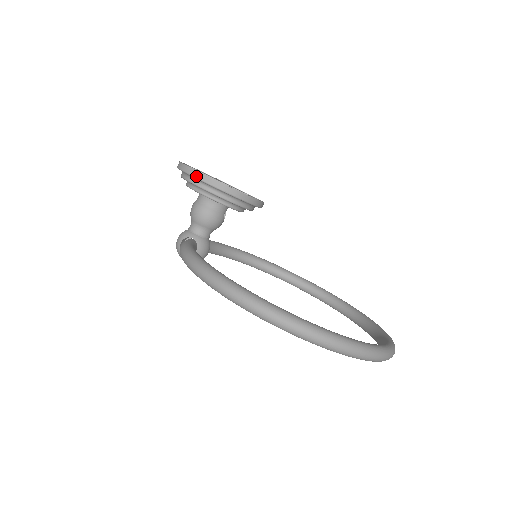
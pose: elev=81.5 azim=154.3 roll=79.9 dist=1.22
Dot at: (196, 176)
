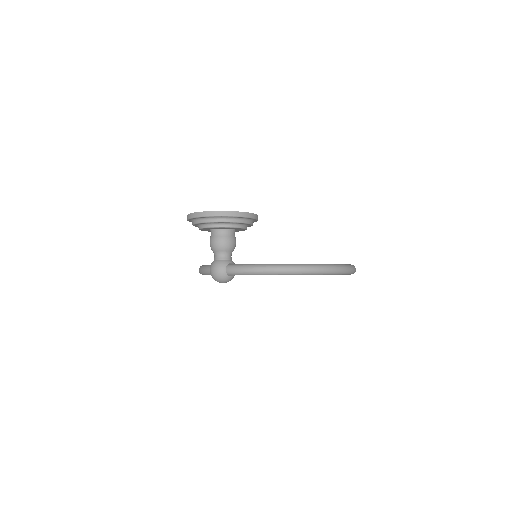
Dot at: (240, 215)
